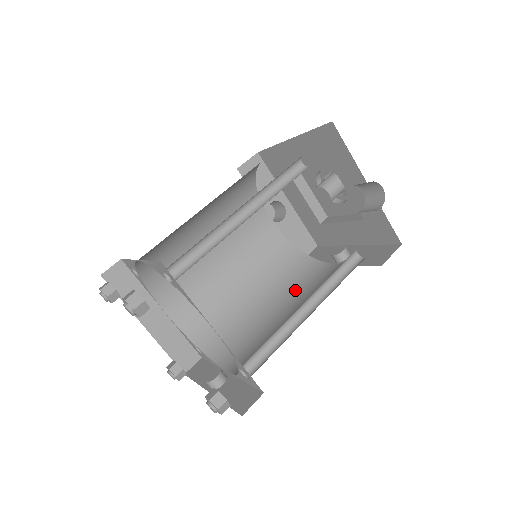
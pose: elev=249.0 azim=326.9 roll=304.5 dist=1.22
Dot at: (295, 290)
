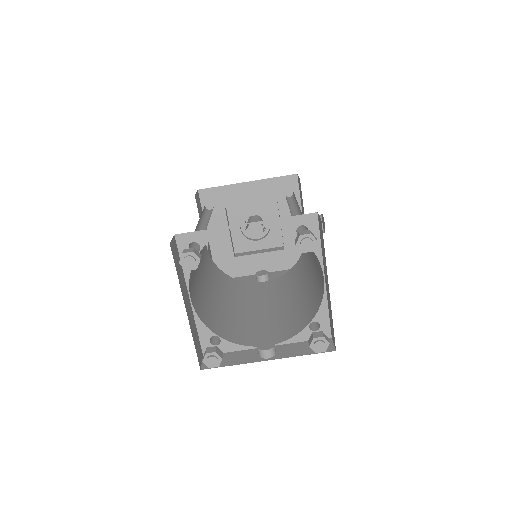
Dot at: (250, 298)
